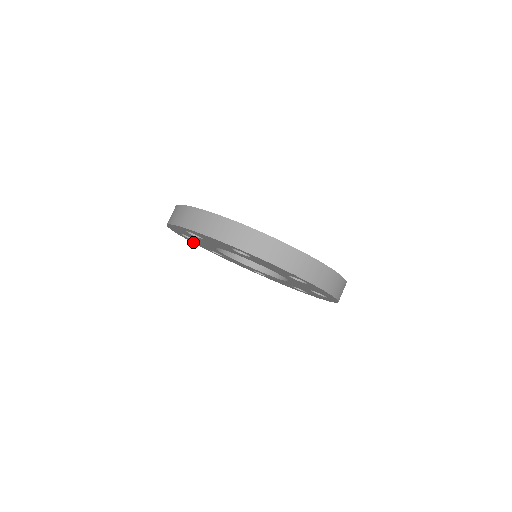
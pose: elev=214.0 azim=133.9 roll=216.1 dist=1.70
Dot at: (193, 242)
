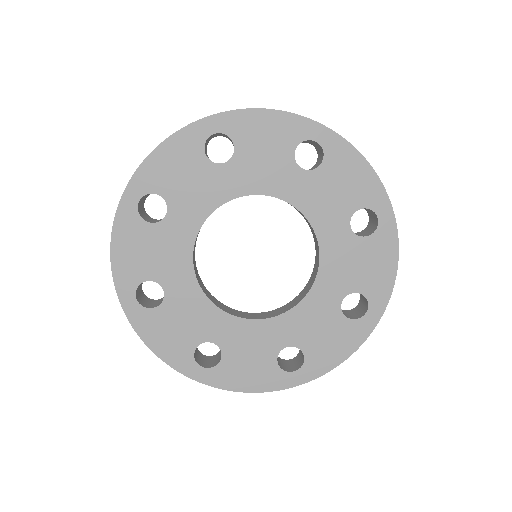
Dot at: (163, 352)
